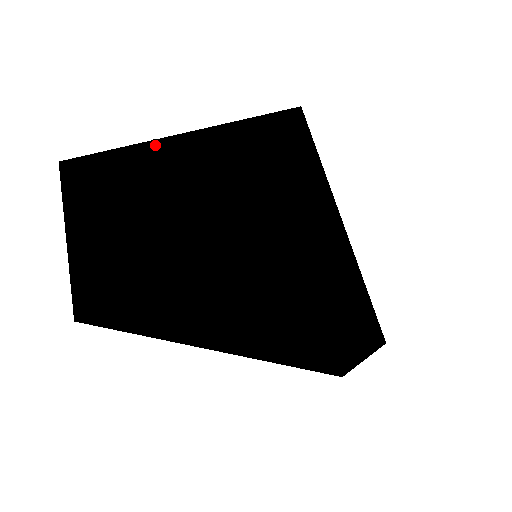
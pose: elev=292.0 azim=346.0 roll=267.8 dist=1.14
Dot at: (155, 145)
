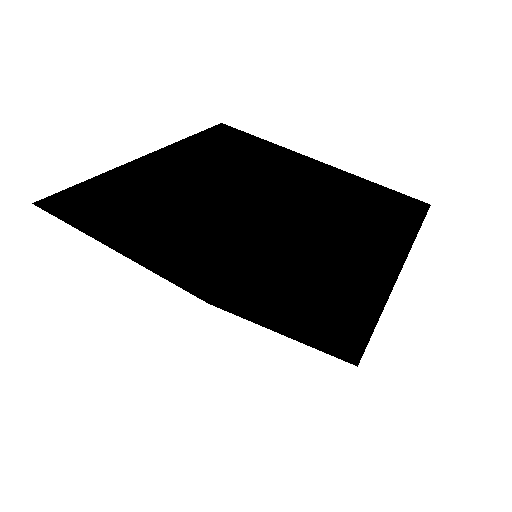
Dot at: (130, 166)
